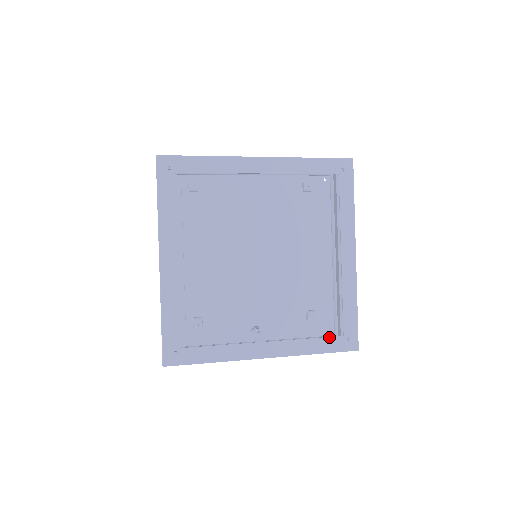
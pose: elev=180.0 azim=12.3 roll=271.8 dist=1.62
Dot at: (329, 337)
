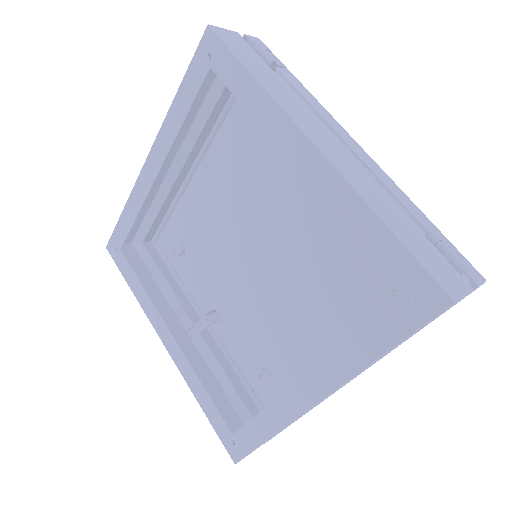
Dot at: (220, 414)
